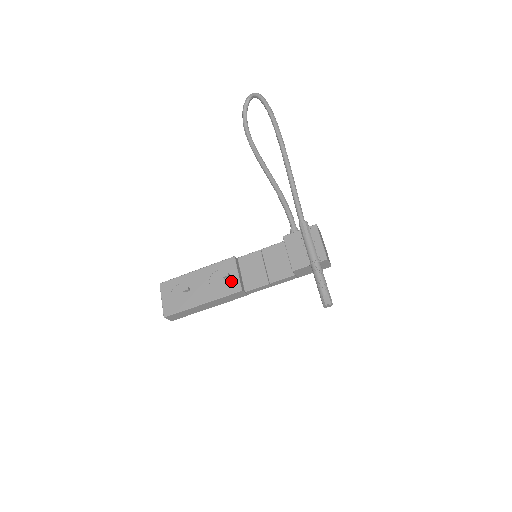
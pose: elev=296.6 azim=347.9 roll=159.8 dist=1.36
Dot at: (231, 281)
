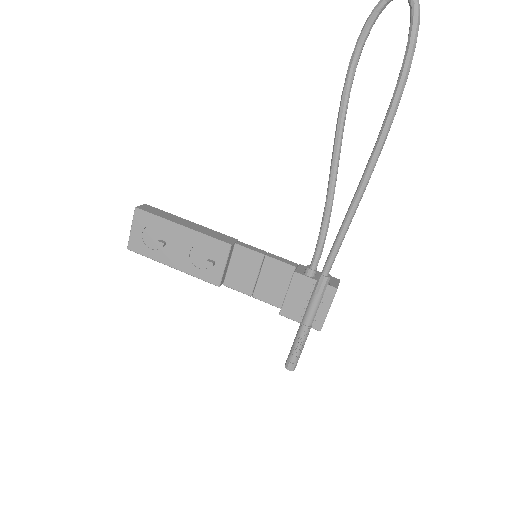
Dot at: (213, 269)
